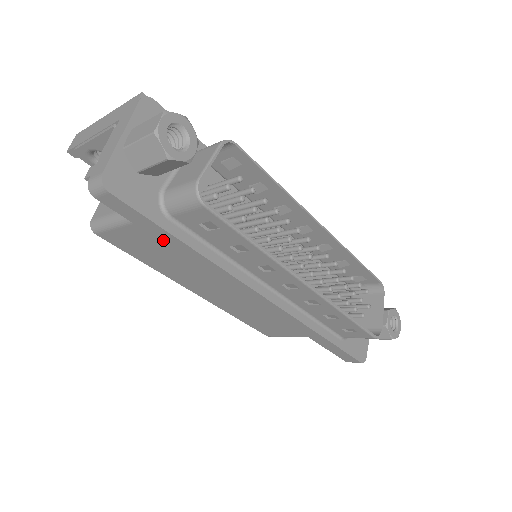
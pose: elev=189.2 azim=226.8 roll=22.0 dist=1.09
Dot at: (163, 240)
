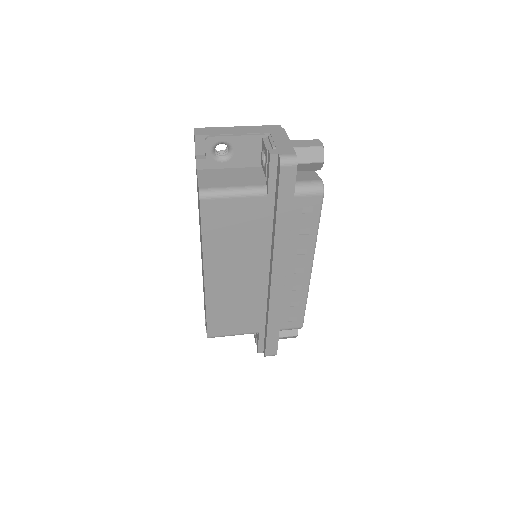
Dot at: (279, 211)
